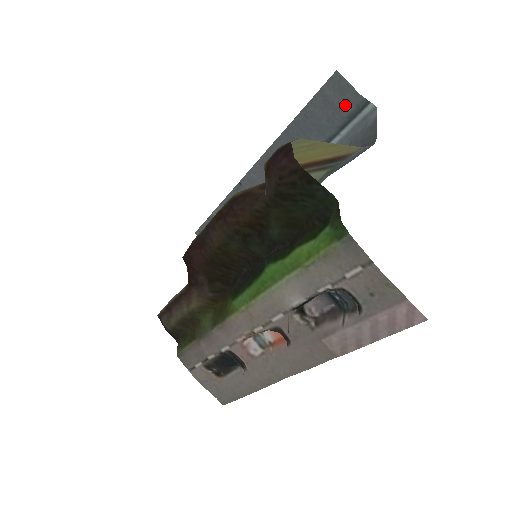
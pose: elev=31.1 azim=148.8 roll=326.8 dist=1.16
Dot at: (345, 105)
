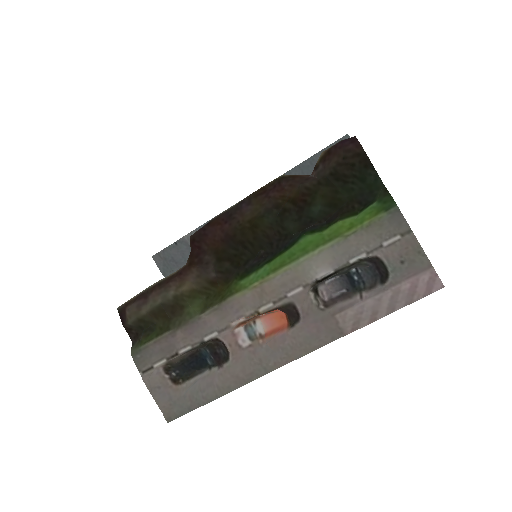
Dot at: occluded
